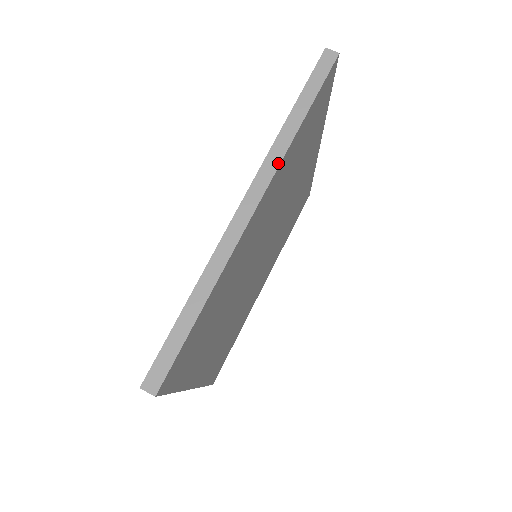
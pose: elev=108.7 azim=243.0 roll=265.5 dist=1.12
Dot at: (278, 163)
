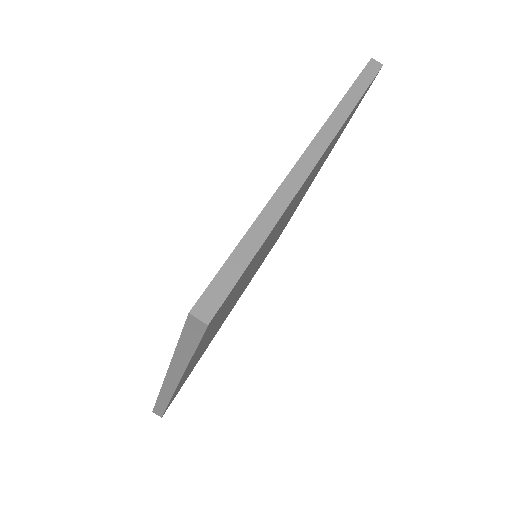
Dot at: (337, 130)
